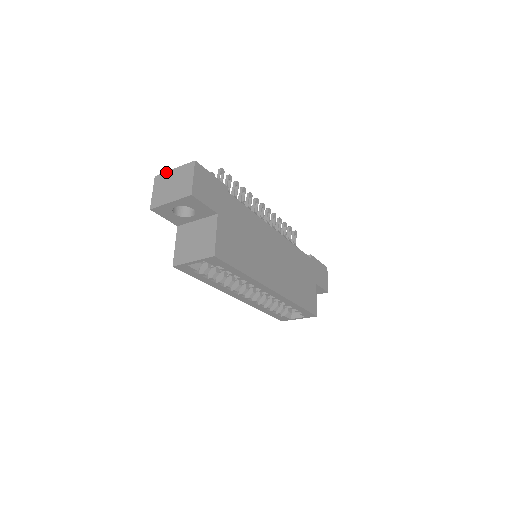
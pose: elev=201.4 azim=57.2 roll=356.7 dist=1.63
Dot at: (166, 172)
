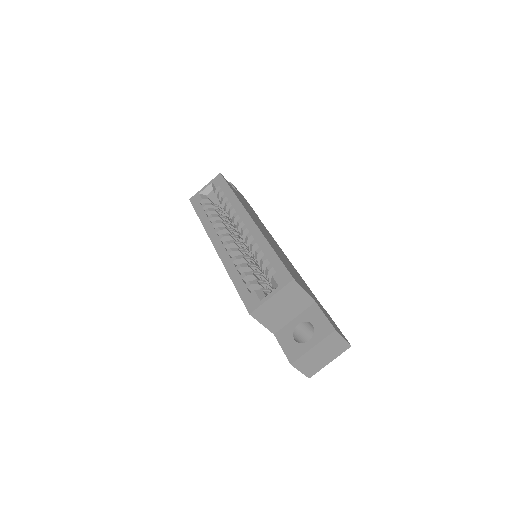
Dot at: occluded
